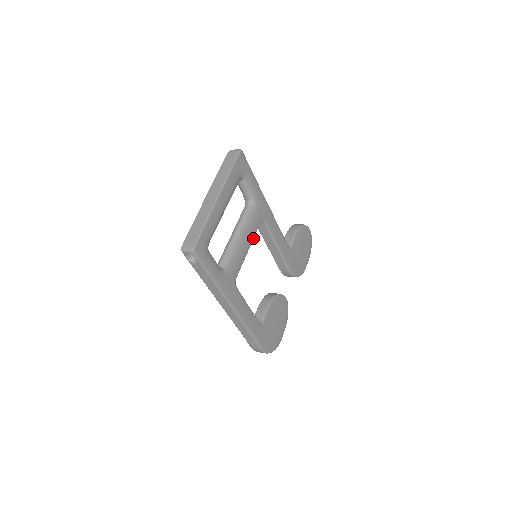
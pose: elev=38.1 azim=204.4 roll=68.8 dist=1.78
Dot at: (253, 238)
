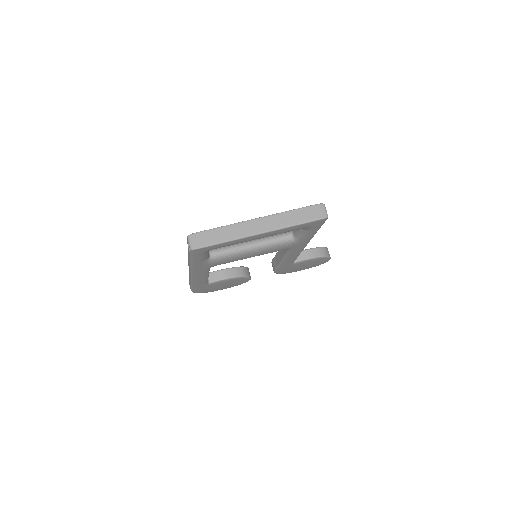
Dot at: occluded
